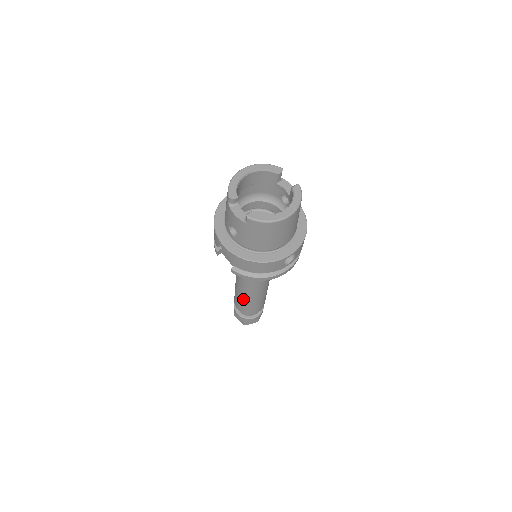
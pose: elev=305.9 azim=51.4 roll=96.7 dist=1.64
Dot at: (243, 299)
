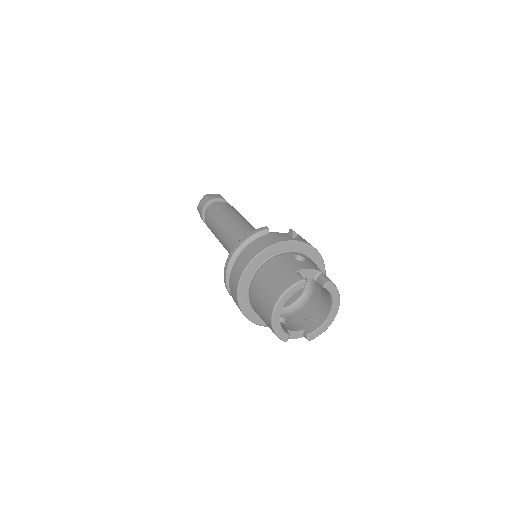
Dot at: occluded
